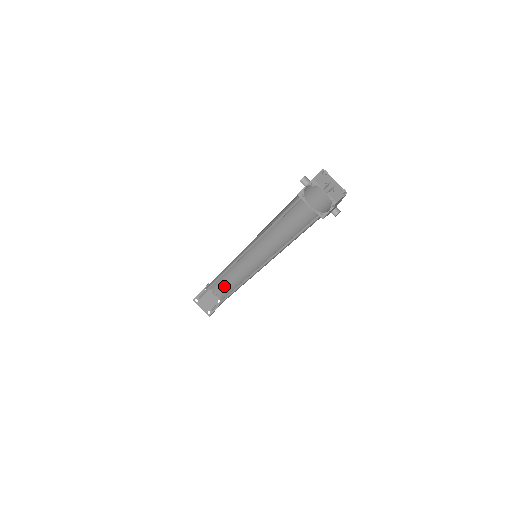
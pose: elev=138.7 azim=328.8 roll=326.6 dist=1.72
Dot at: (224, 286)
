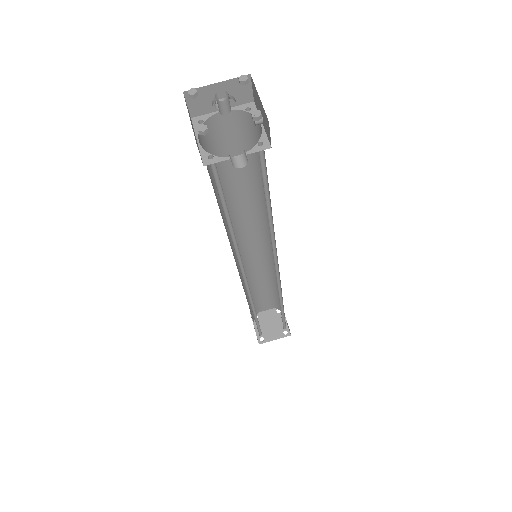
Dot at: occluded
